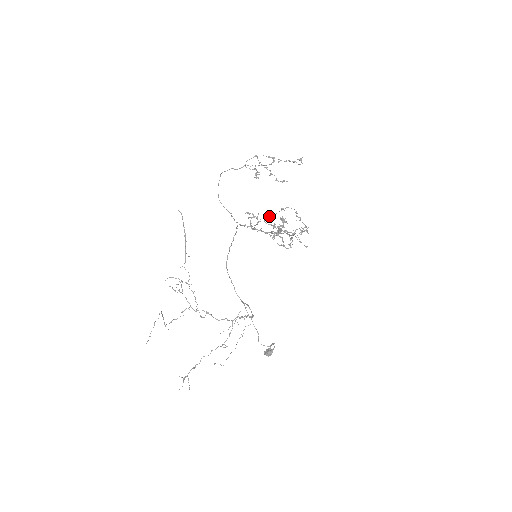
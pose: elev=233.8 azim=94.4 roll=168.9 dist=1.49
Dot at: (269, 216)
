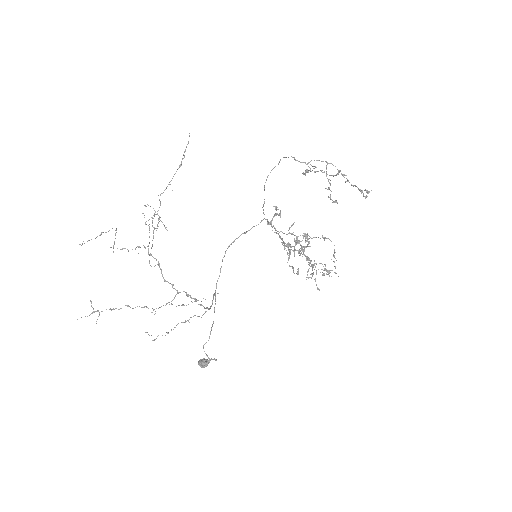
Dot at: occluded
